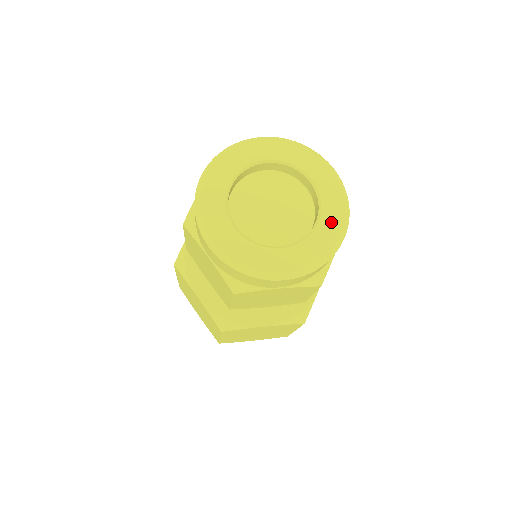
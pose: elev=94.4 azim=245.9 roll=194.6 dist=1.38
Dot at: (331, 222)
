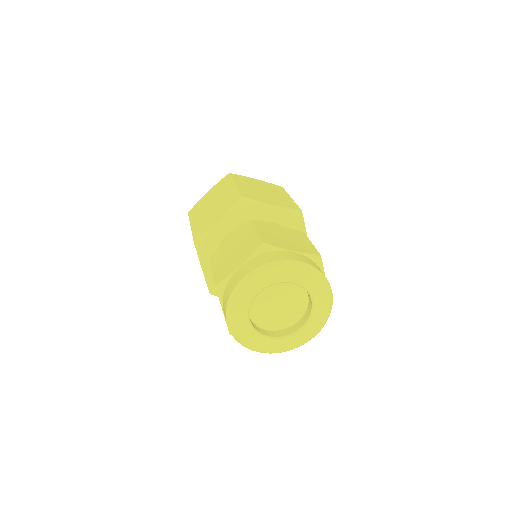
Dot at: (310, 331)
